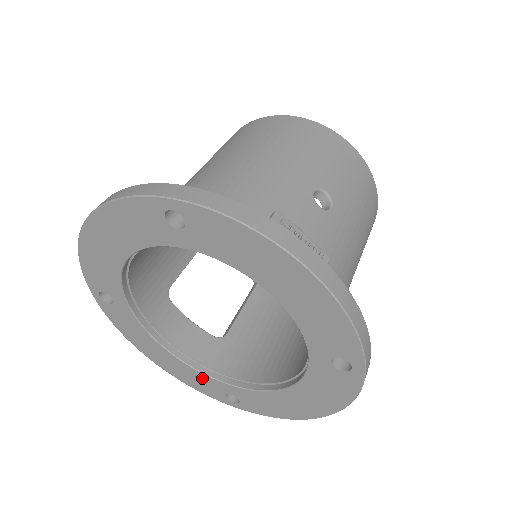
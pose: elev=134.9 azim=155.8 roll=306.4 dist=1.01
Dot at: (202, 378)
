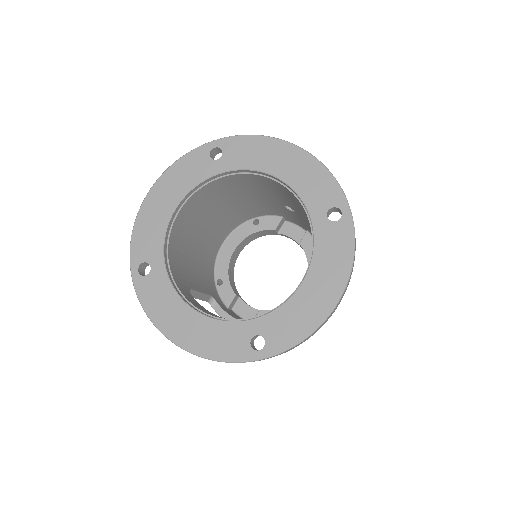
Dot at: (226, 330)
